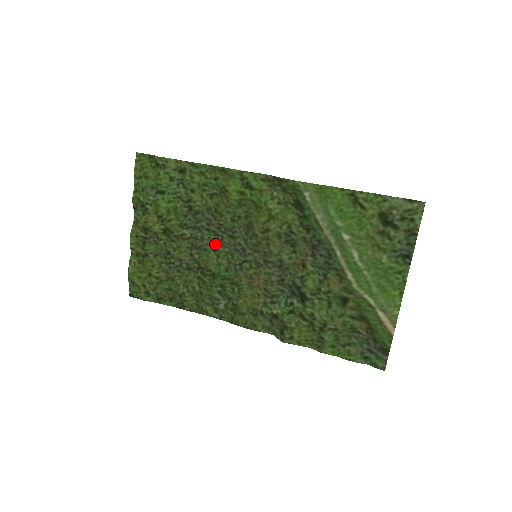
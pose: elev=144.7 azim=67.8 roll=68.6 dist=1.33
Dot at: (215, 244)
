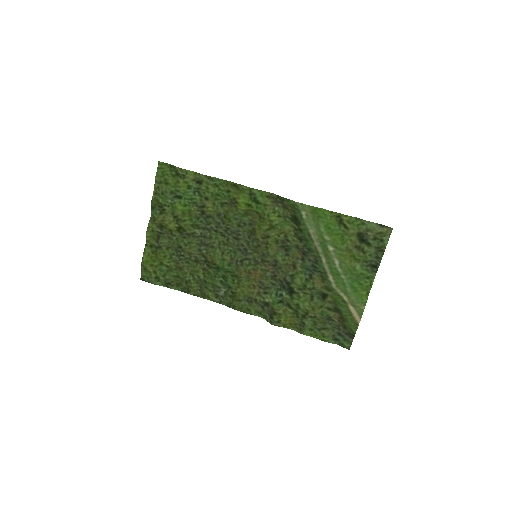
Dot at: (221, 243)
